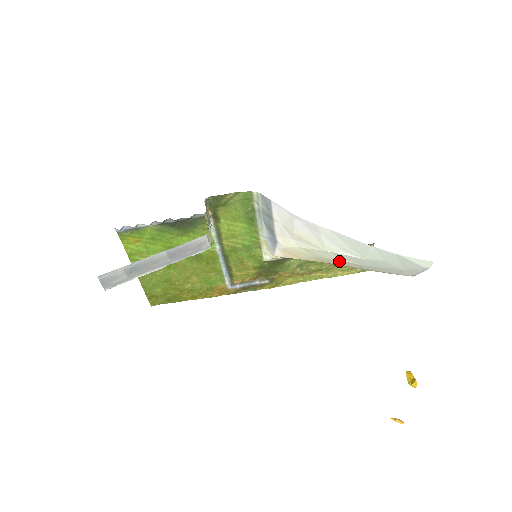
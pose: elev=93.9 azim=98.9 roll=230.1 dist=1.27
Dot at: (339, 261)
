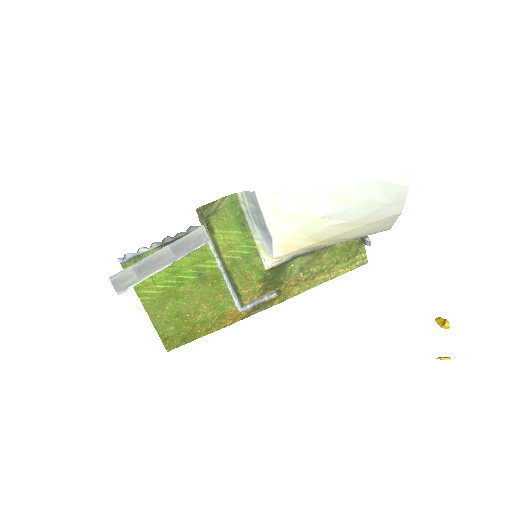
Dot at: (332, 228)
